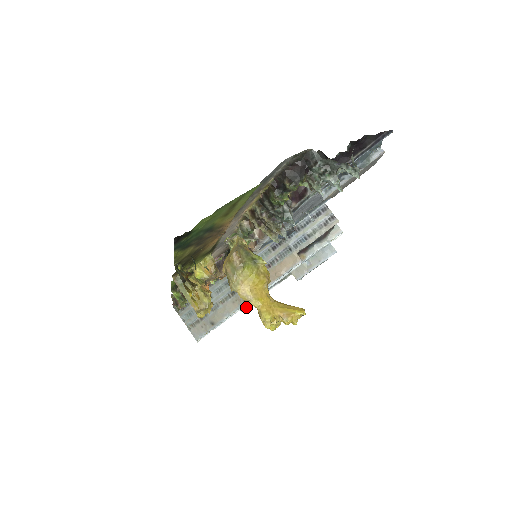
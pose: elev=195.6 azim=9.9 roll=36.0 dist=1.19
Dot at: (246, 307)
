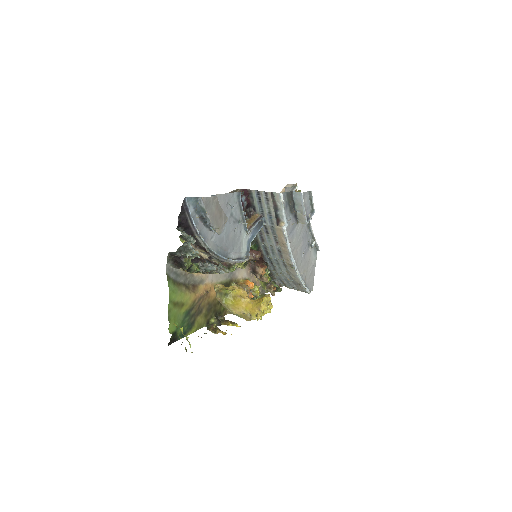
Dot at: (317, 248)
